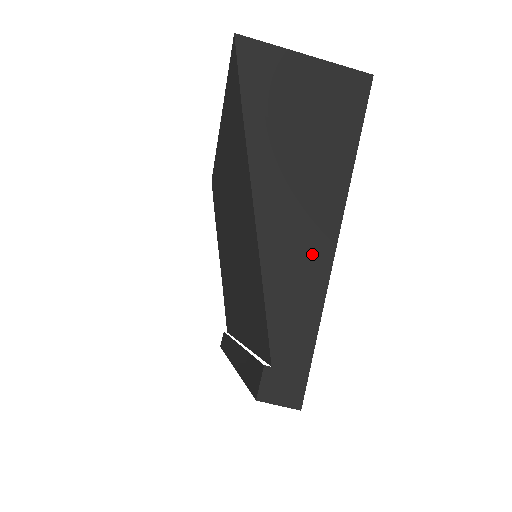
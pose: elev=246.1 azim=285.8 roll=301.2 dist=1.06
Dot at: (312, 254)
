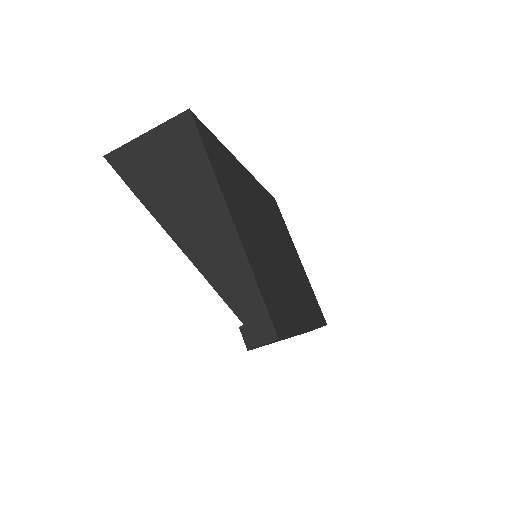
Dot at: (223, 241)
